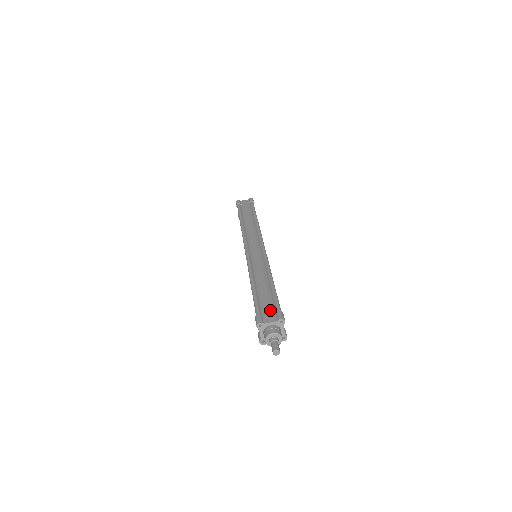
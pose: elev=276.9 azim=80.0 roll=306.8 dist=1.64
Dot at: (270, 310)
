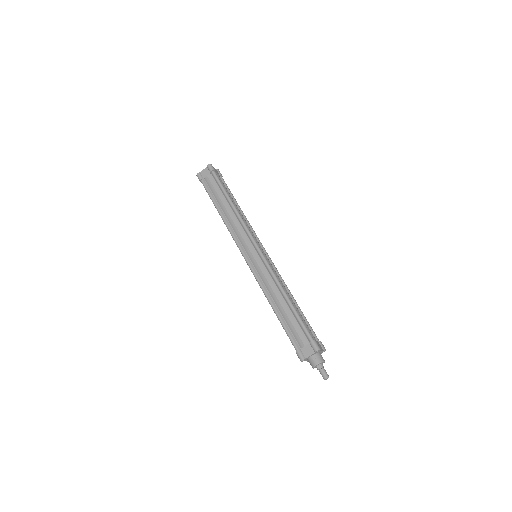
Dot at: (303, 341)
